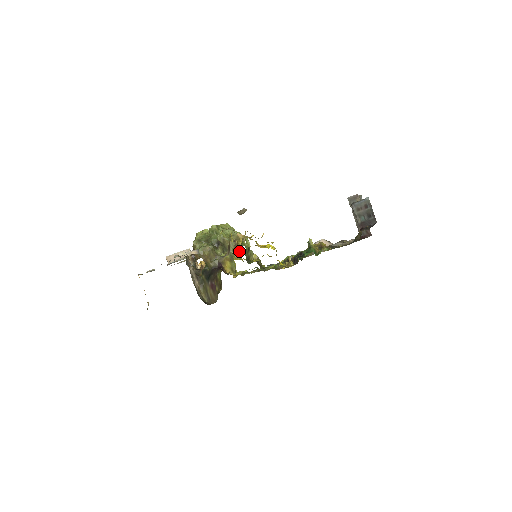
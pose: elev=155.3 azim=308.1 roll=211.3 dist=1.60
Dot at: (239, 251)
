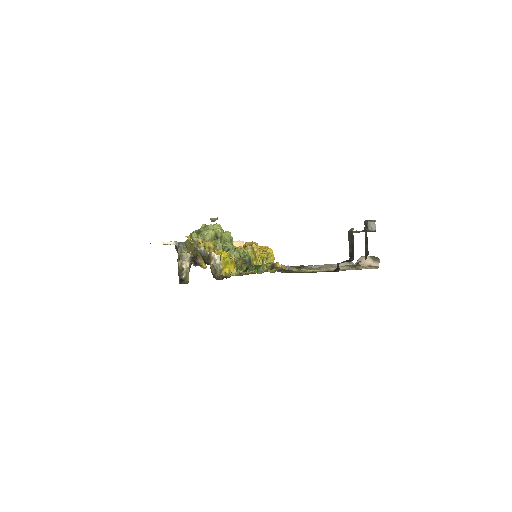
Dot at: (239, 248)
